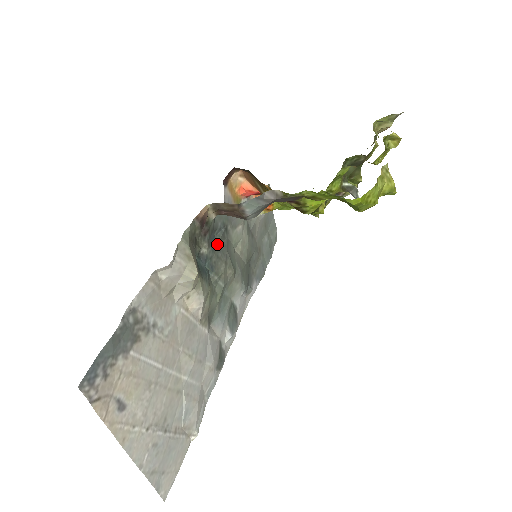
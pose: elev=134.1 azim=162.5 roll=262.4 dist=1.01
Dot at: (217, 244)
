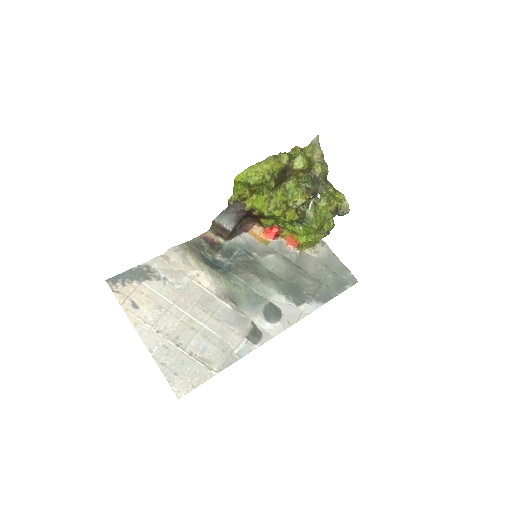
Dot at: (237, 259)
